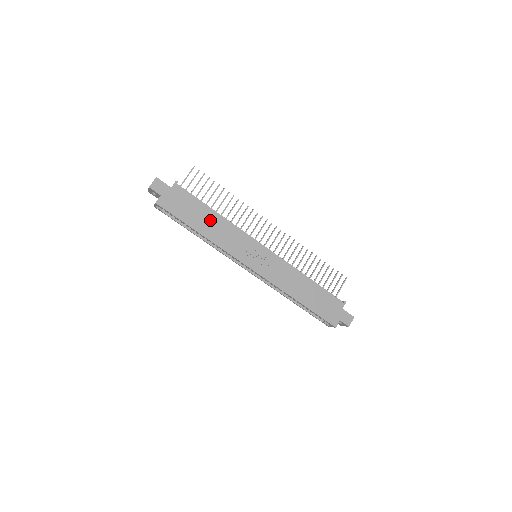
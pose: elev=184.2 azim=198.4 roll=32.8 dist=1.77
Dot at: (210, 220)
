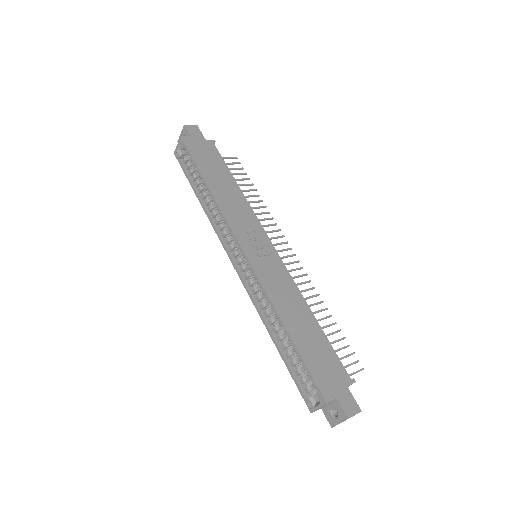
Dot at: (226, 184)
